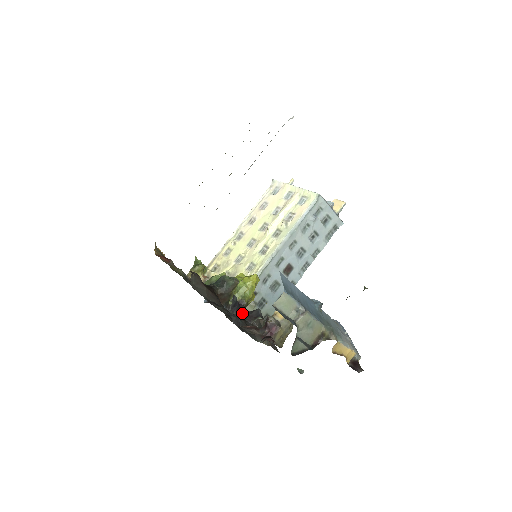
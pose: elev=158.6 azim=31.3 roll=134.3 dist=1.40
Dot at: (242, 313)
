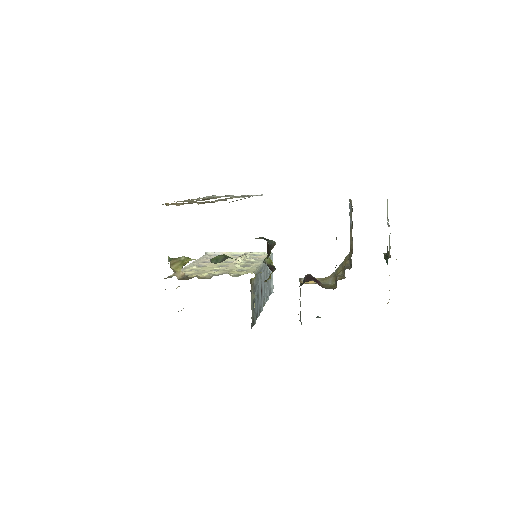
Dot at: occluded
